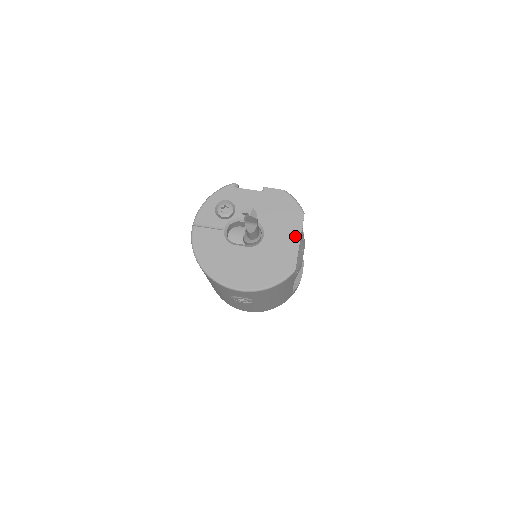
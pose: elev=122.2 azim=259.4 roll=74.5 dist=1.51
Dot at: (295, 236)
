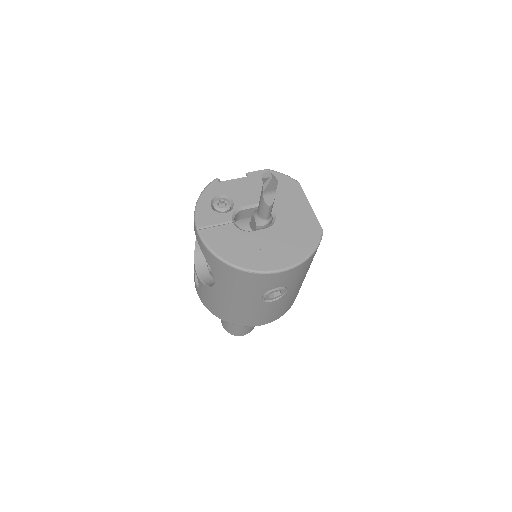
Dot at: (303, 203)
